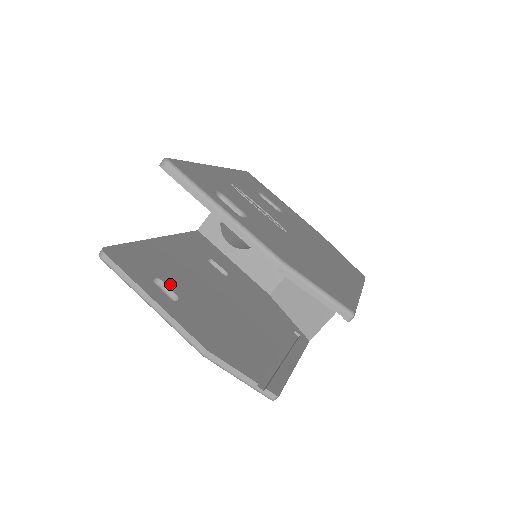
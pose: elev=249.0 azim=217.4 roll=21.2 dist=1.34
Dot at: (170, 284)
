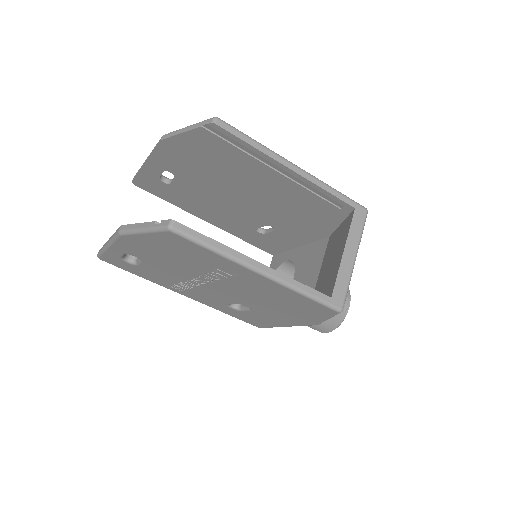
Dot at: occluded
